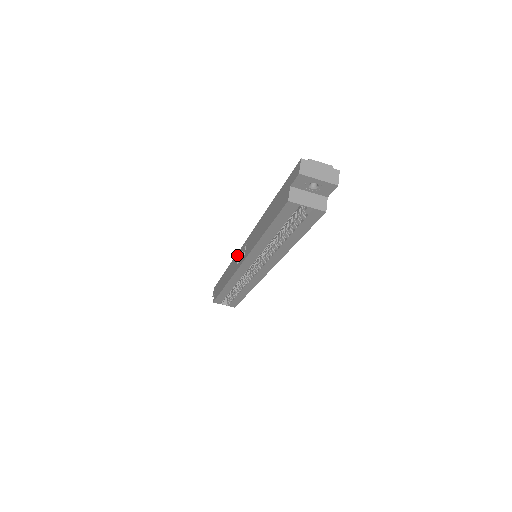
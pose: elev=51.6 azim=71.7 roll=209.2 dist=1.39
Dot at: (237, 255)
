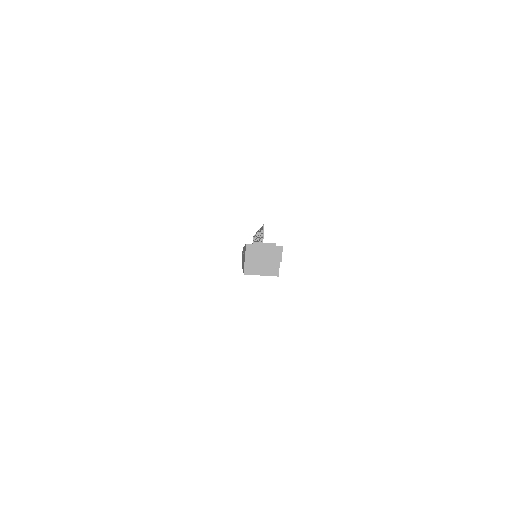
Dot at: occluded
